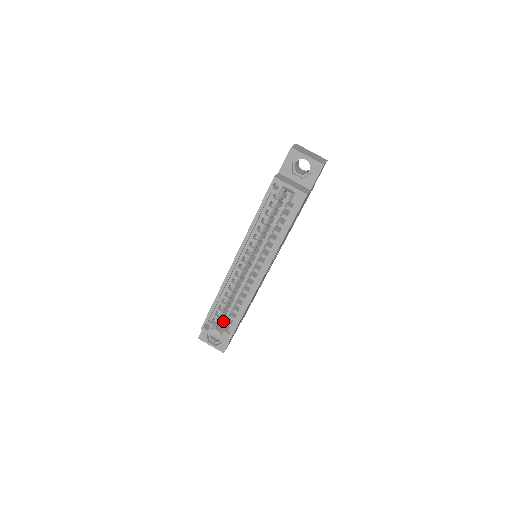
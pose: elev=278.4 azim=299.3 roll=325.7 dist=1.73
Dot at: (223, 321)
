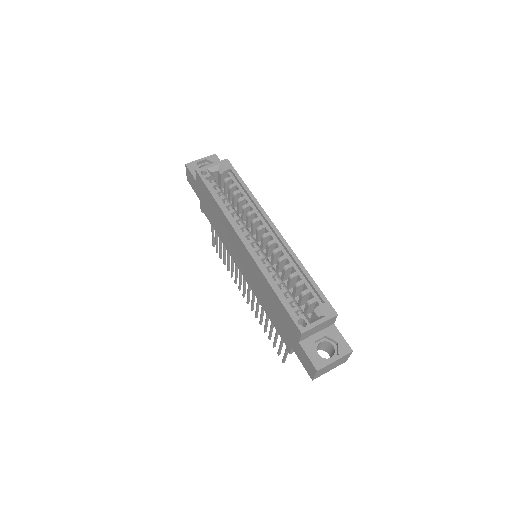
Dot at: occluded
